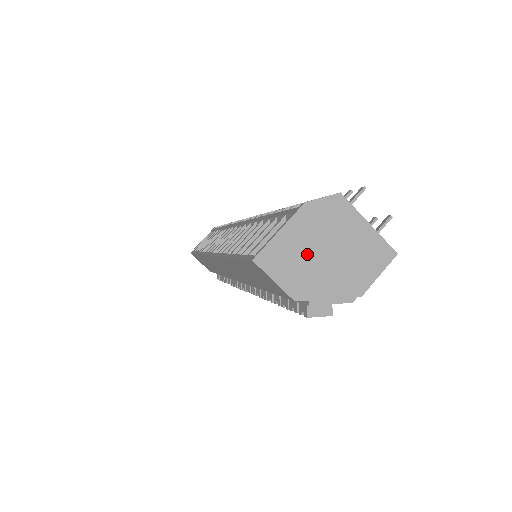
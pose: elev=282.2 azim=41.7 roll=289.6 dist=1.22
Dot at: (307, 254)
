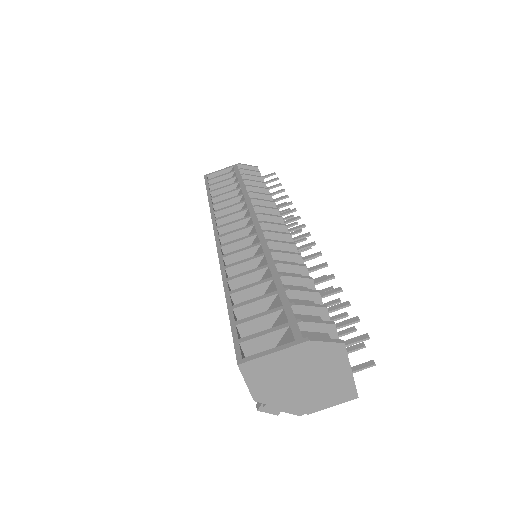
Dot at: (286, 375)
